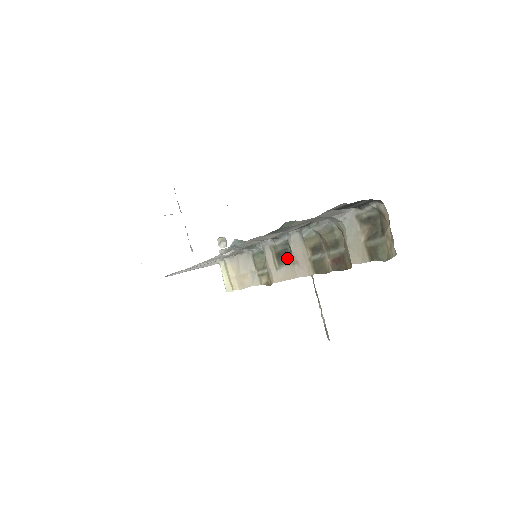
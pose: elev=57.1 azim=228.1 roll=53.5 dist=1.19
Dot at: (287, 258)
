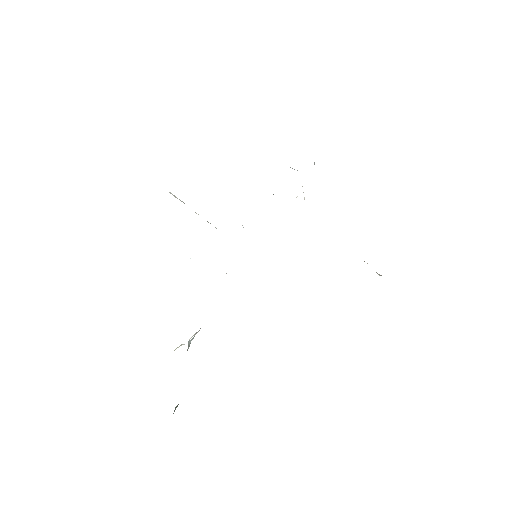
Dot at: occluded
